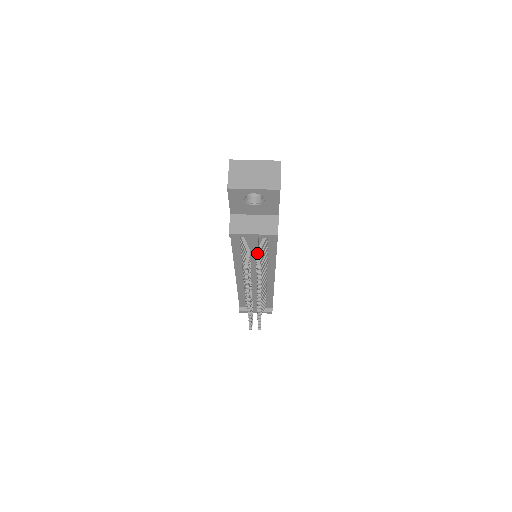
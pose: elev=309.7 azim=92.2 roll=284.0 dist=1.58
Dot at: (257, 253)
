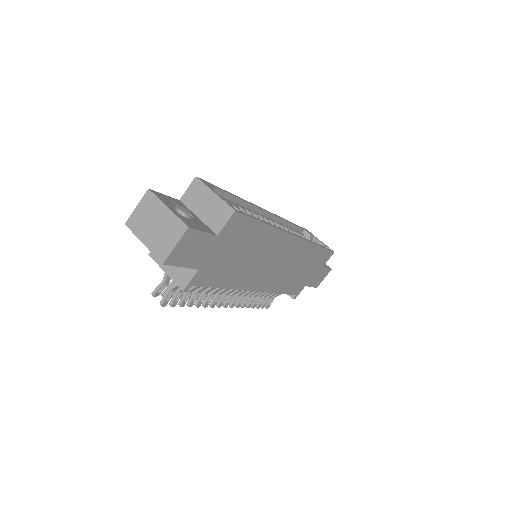
Dot at: (168, 289)
